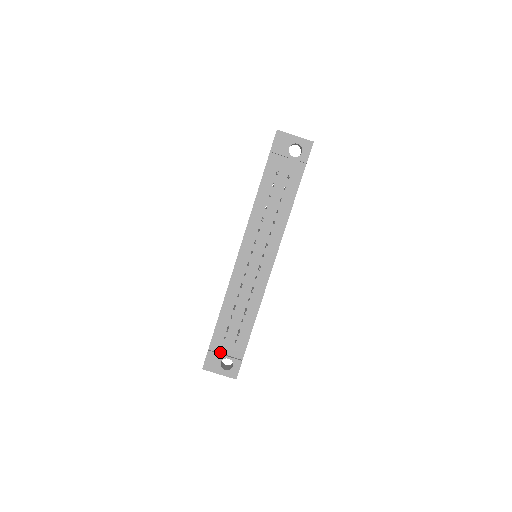
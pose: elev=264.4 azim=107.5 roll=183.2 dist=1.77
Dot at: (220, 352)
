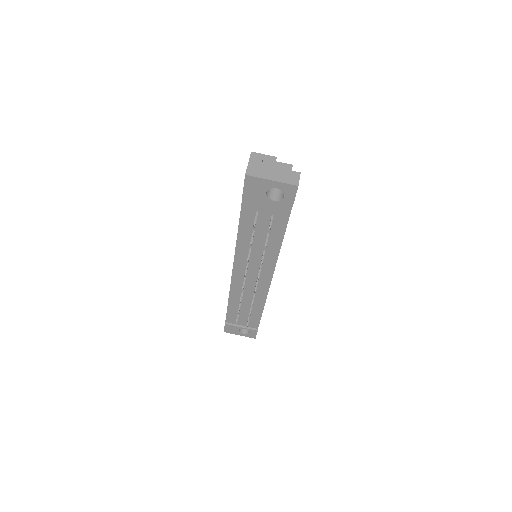
Dot at: (236, 324)
